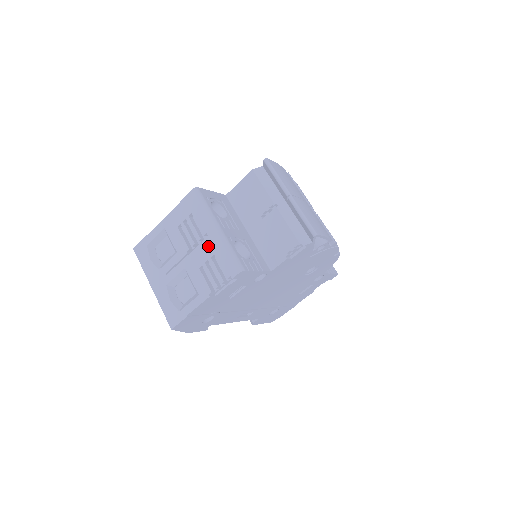
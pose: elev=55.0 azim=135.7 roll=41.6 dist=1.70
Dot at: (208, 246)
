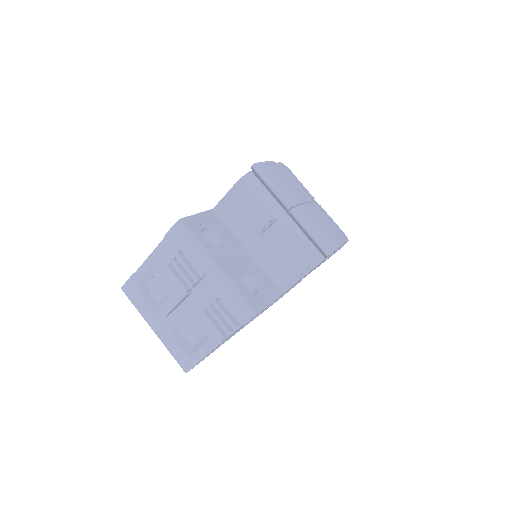
Dot at: (209, 288)
